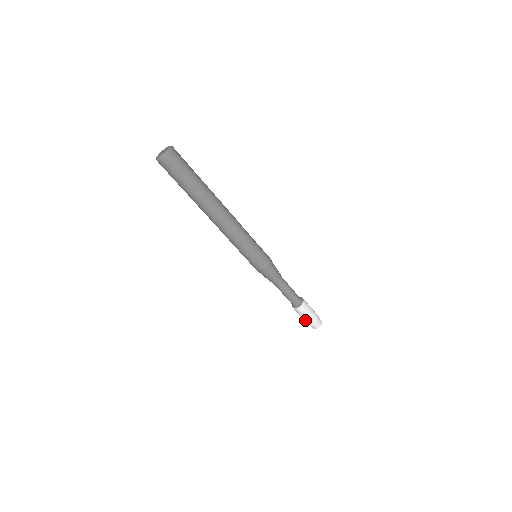
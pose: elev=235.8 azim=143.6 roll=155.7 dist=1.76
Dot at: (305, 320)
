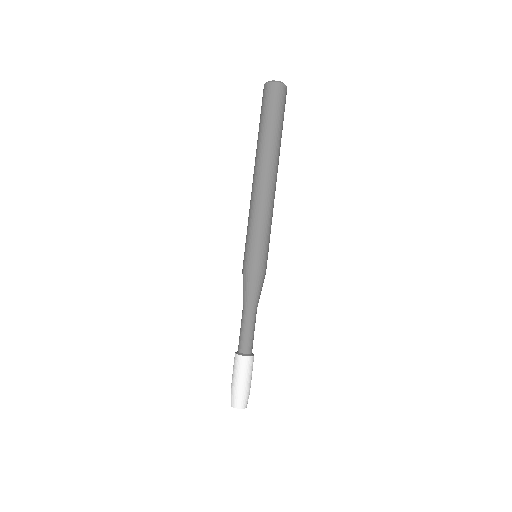
Dot at: (241, 384)
